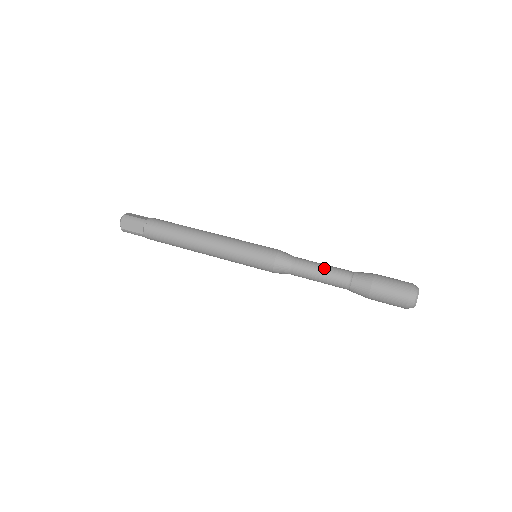
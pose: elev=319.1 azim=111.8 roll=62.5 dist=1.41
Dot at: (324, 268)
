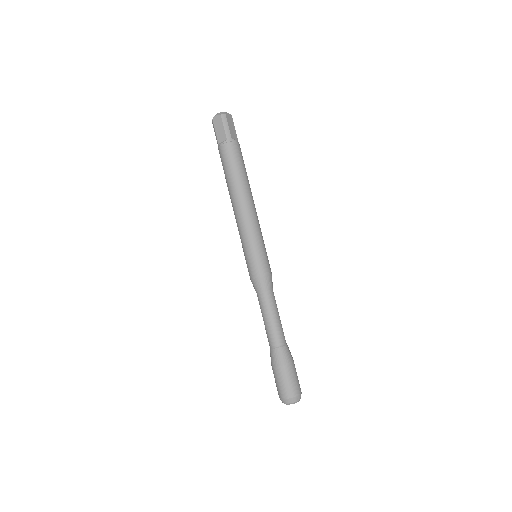
Dot at: (275, 320)
